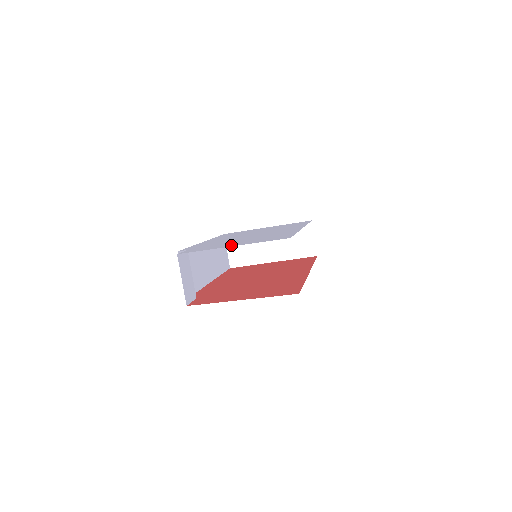
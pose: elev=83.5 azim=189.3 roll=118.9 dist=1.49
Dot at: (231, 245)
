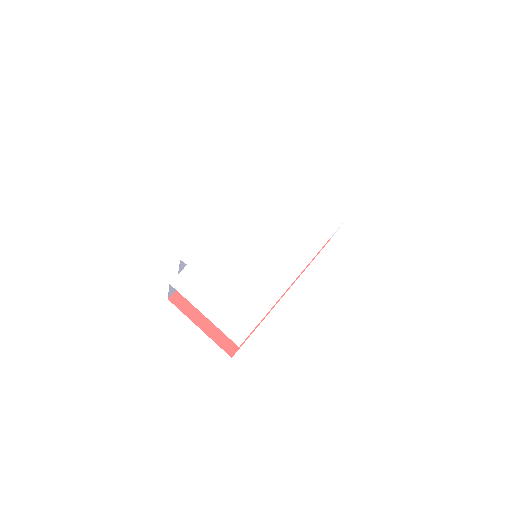
Dot at: (207, 307)
